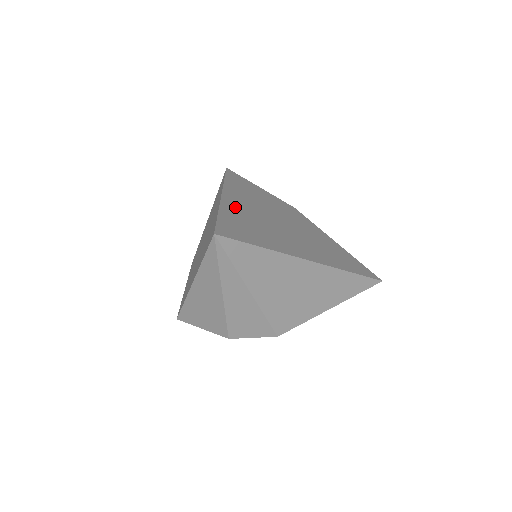
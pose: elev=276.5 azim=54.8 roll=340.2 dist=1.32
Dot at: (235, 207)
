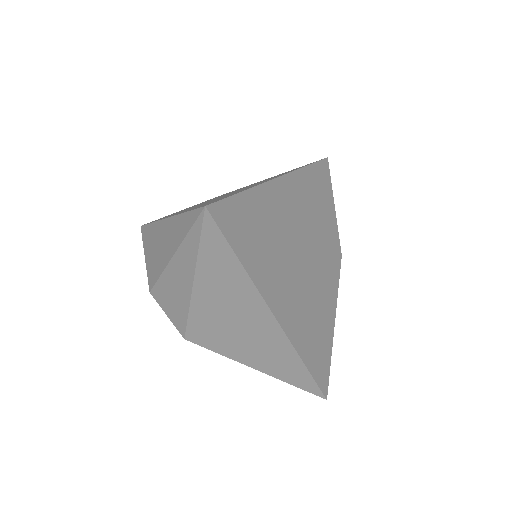
Dot at: (275, 201)
